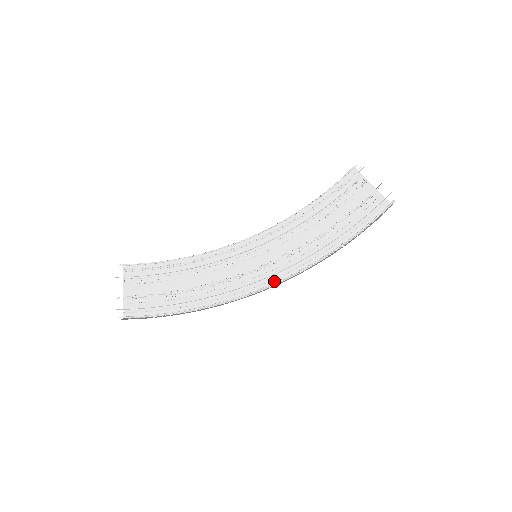
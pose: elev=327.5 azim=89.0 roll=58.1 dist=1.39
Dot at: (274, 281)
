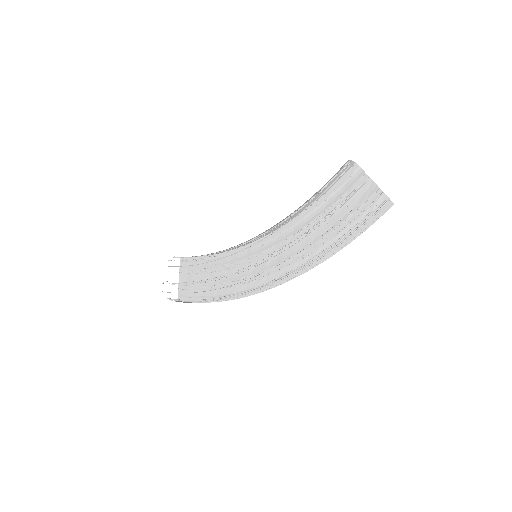
Dot at: occluded
